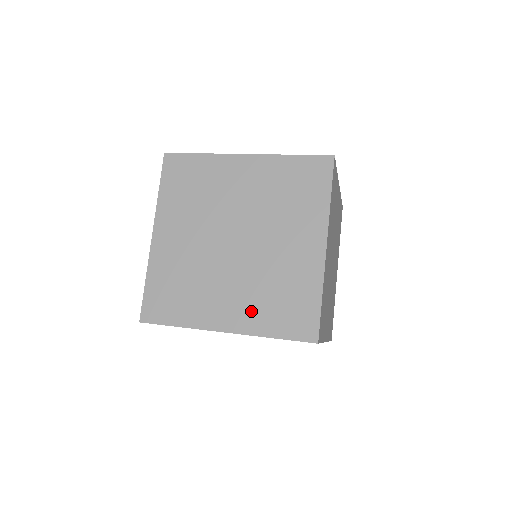
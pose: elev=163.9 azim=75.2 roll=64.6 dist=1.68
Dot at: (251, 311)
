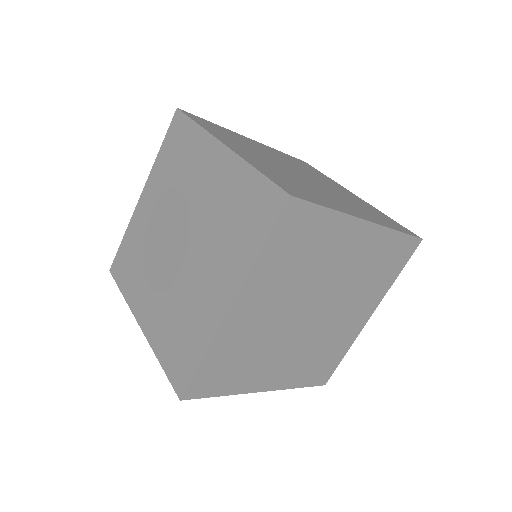
Dot at: (366, 213)
